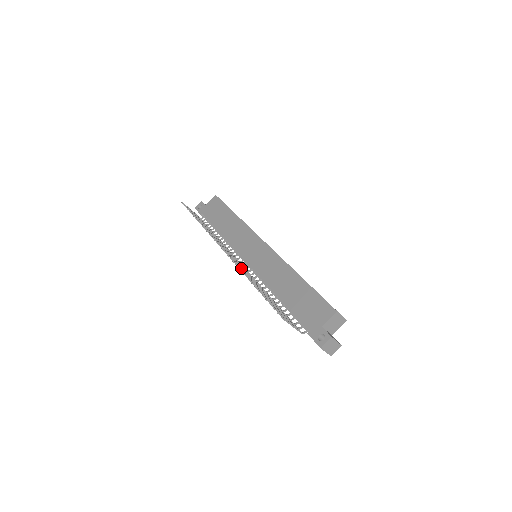
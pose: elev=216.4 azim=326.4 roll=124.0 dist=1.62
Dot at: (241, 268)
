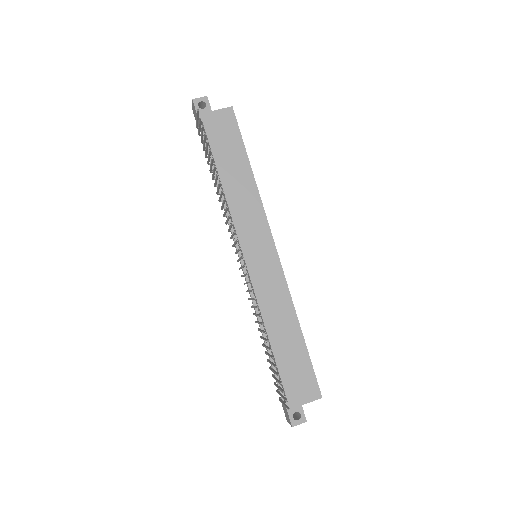
Dot at: occluded
